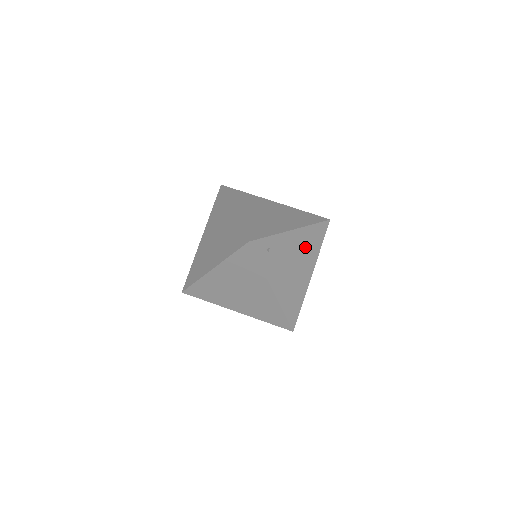
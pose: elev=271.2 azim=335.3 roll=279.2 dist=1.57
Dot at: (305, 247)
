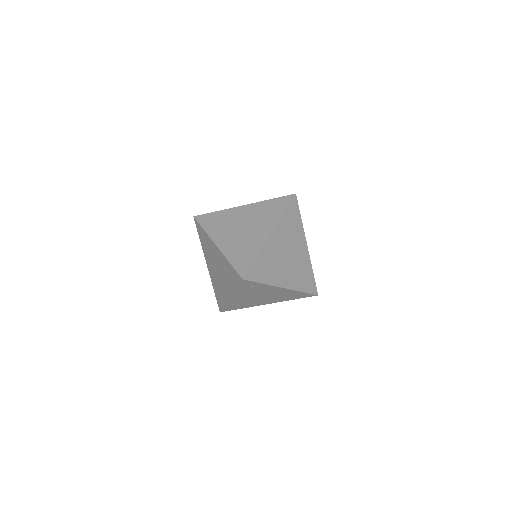
Dot at: (281, 295)
